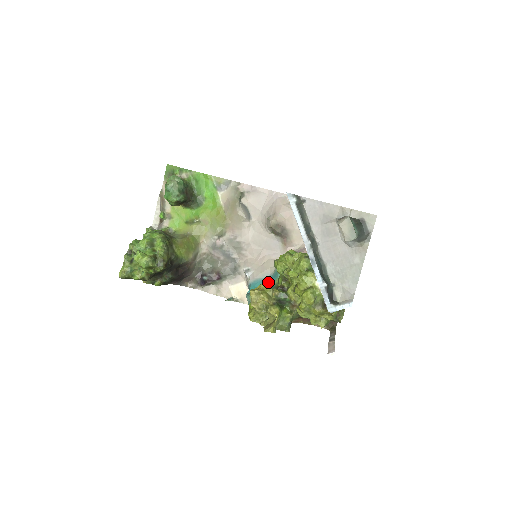
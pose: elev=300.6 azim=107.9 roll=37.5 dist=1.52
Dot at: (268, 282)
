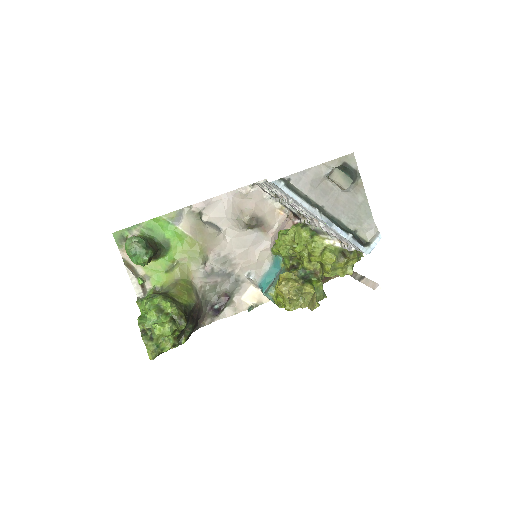
Dot at: (274, 271)
